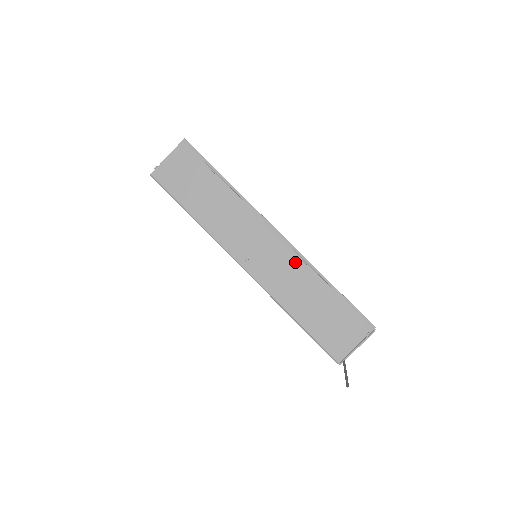
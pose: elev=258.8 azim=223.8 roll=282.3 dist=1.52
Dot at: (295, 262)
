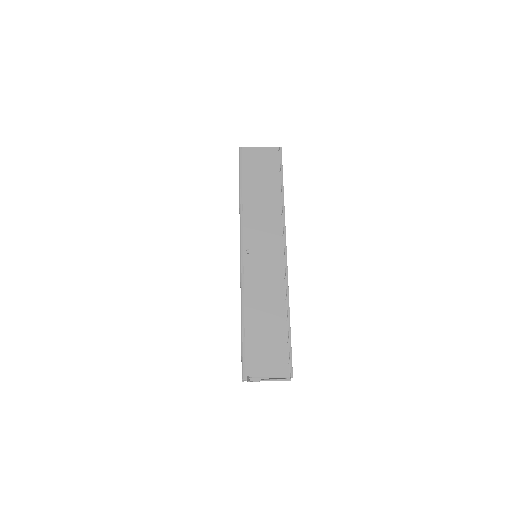
Dot at: (279, 282)
